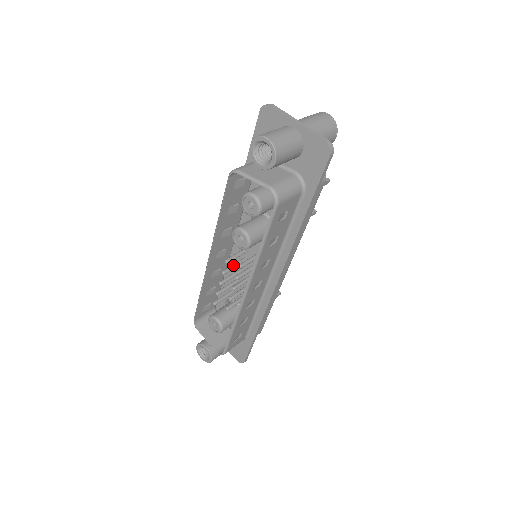
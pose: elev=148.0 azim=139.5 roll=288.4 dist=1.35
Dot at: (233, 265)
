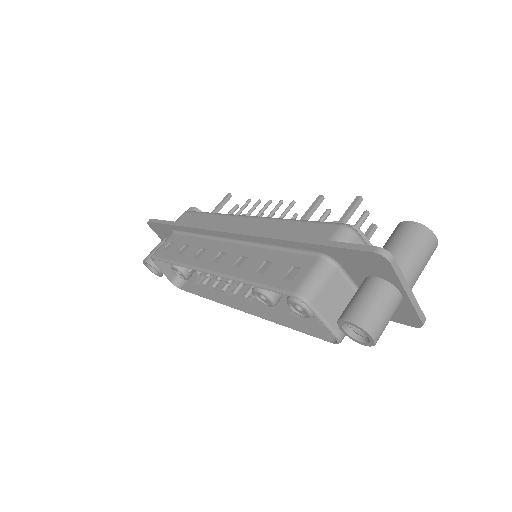
Dot at: occluded
